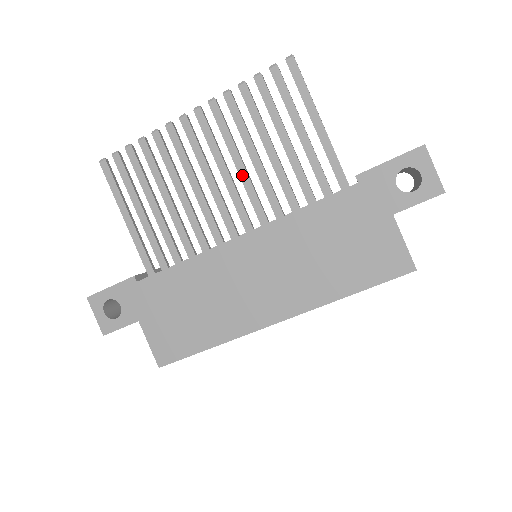
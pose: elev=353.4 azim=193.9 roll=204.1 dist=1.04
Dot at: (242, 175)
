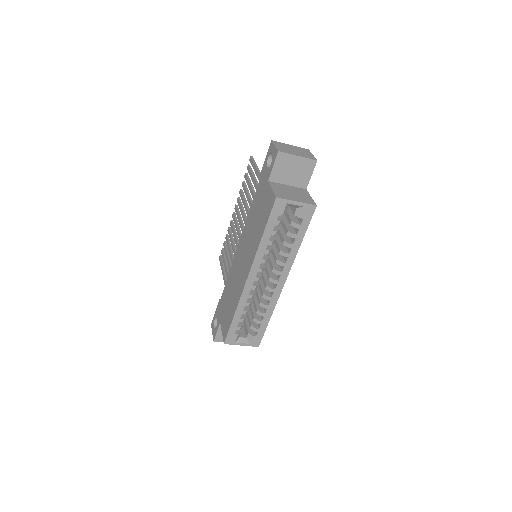
Dot at: (244, 219)
